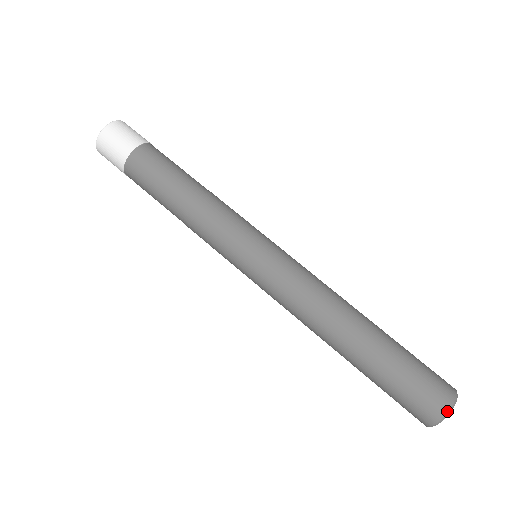
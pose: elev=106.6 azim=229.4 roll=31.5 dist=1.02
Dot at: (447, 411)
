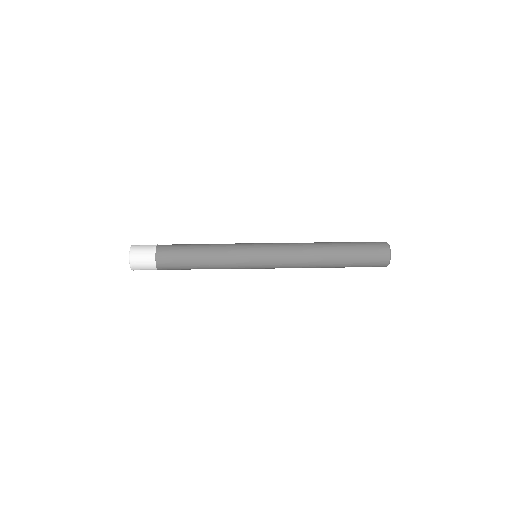
Dot at: occluded
